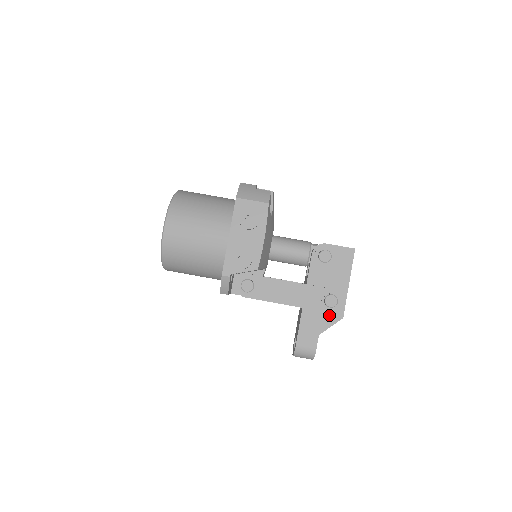
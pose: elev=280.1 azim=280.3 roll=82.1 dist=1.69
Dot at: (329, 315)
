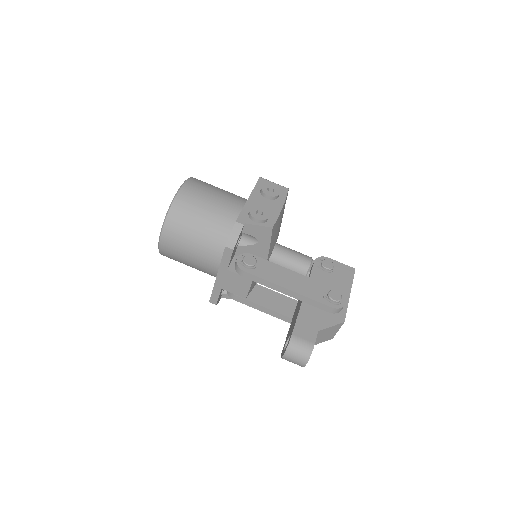
Dot at: (330, 315)
